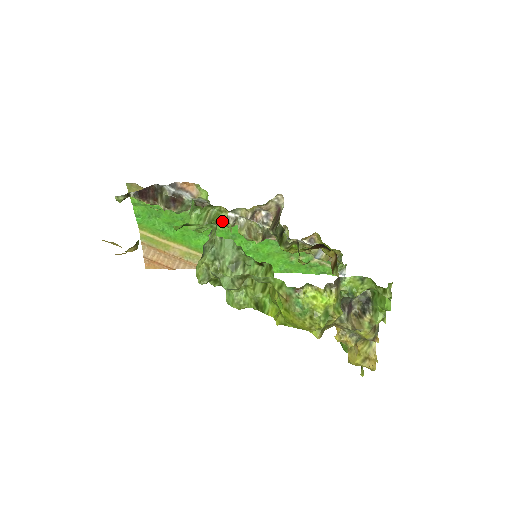
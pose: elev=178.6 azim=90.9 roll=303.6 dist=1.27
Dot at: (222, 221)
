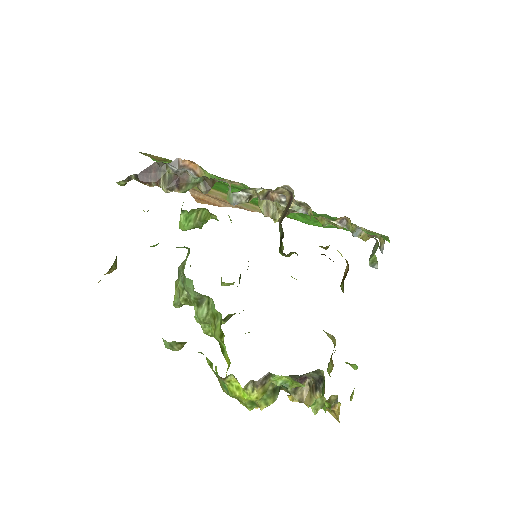
Dot at: occluded
